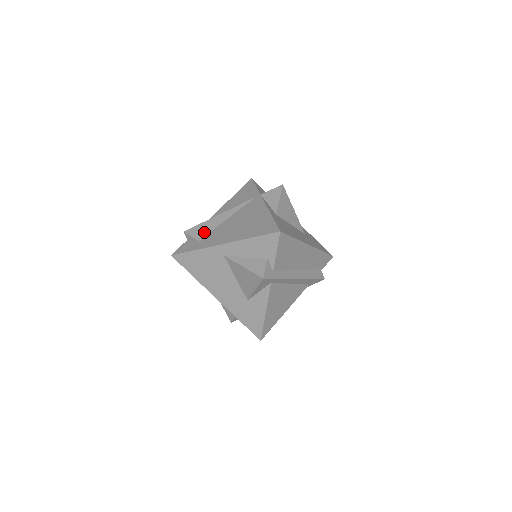
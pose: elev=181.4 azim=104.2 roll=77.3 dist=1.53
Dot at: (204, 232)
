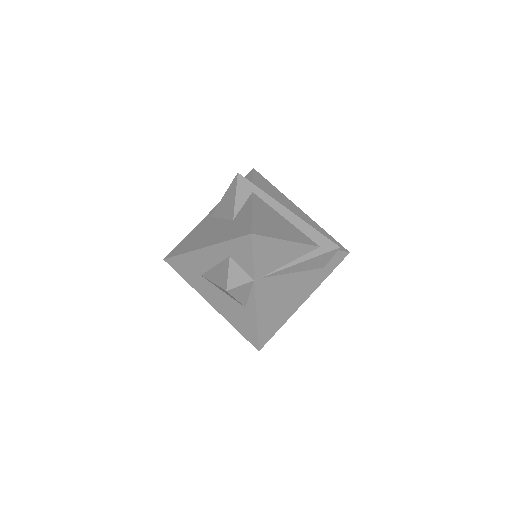
Dot at: occluded
